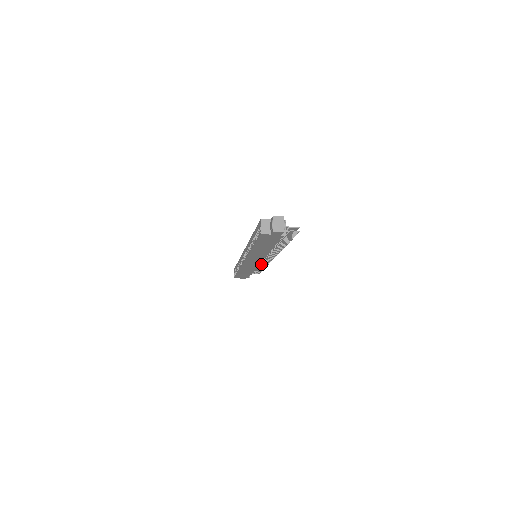
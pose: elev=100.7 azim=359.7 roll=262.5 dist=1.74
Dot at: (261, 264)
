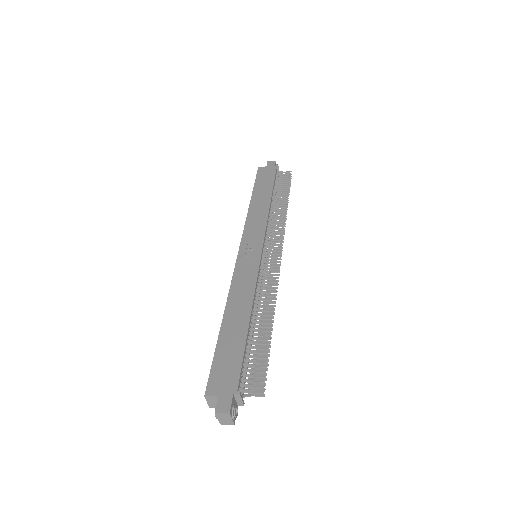
Dot at: (276, 222)
